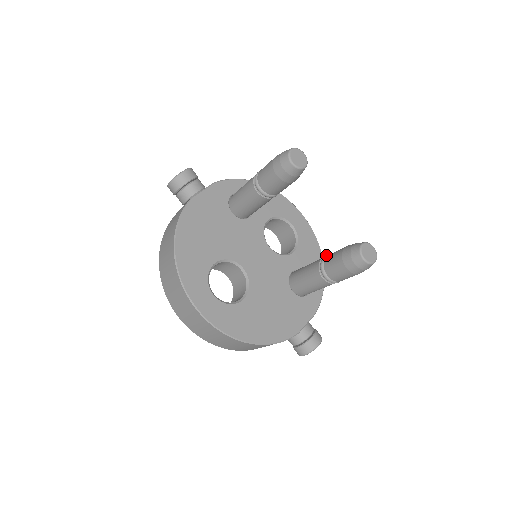
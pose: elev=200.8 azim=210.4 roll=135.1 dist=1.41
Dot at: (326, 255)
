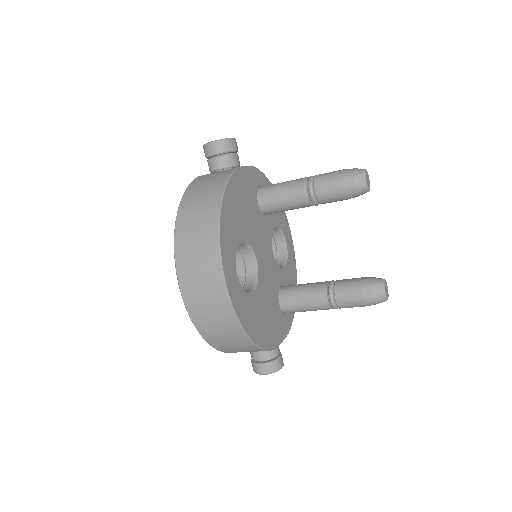
Dot at: (333, 280)
